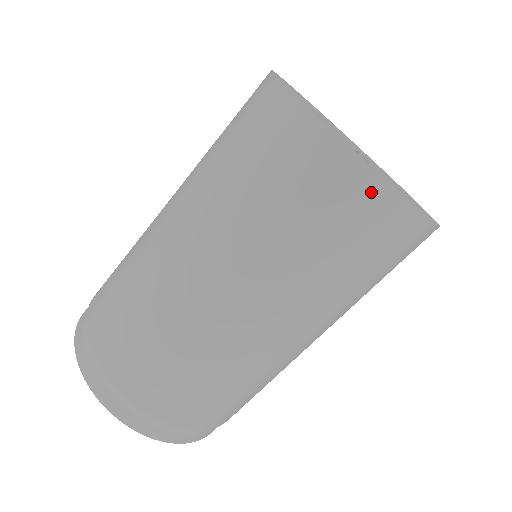
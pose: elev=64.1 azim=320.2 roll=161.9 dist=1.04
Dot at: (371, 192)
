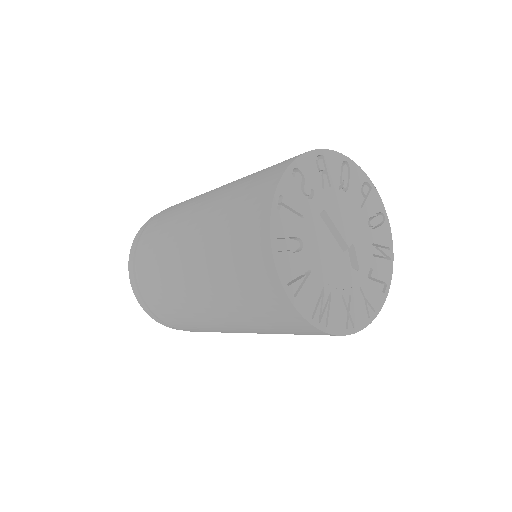
Dot at: (288, 311)
